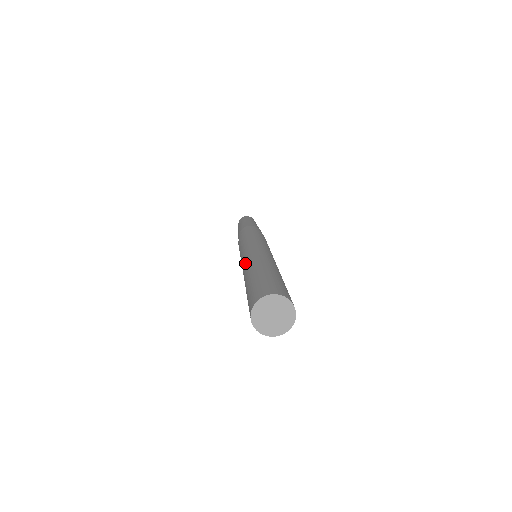
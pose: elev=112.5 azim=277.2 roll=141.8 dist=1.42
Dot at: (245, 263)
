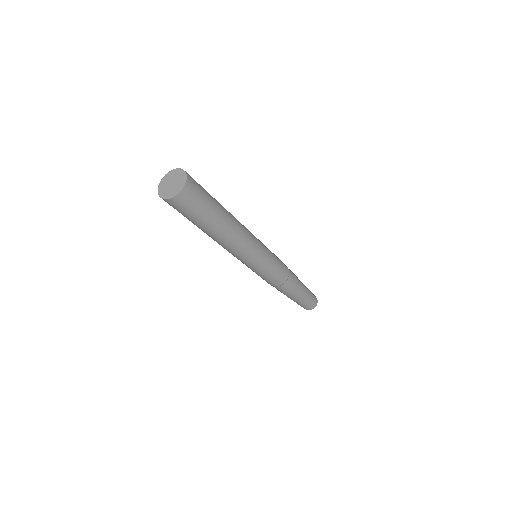
Dot at: occluded
